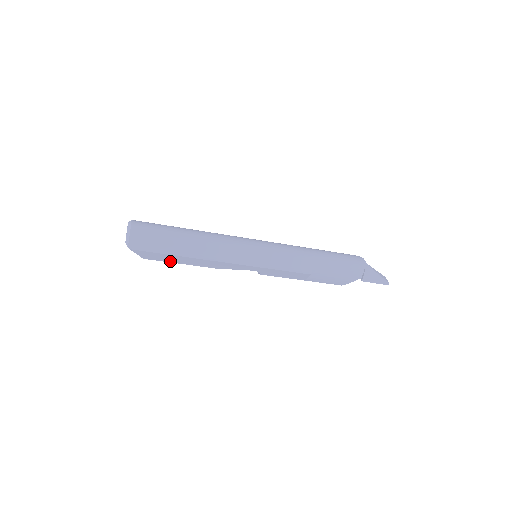
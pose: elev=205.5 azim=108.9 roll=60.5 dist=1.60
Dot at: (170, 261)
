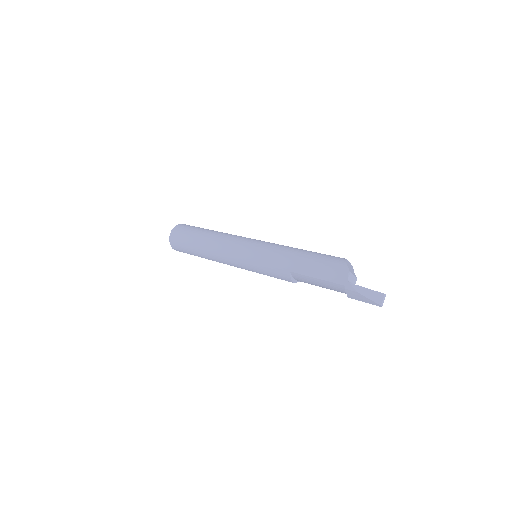
Dot at: occluded
